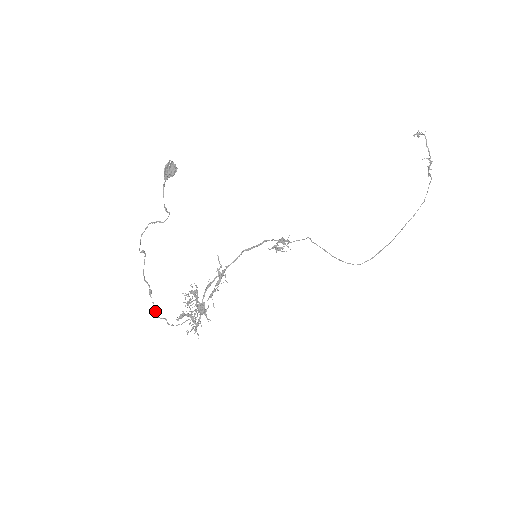
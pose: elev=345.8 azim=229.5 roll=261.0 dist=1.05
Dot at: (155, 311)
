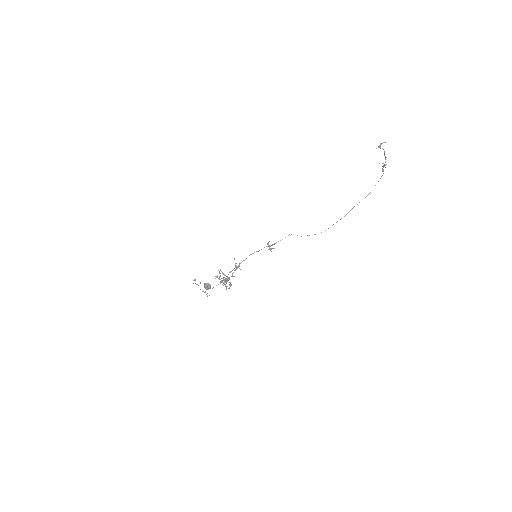
Dot at: occluded
